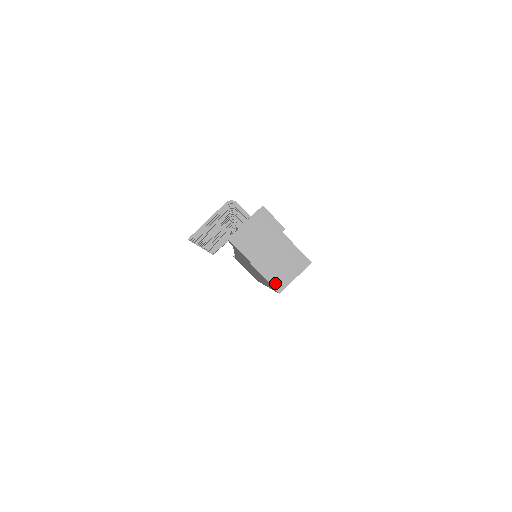
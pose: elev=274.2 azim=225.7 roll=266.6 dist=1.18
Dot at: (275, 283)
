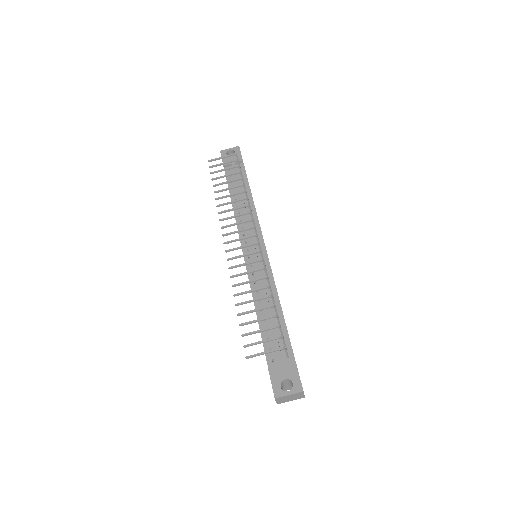
Dot at: occluded
